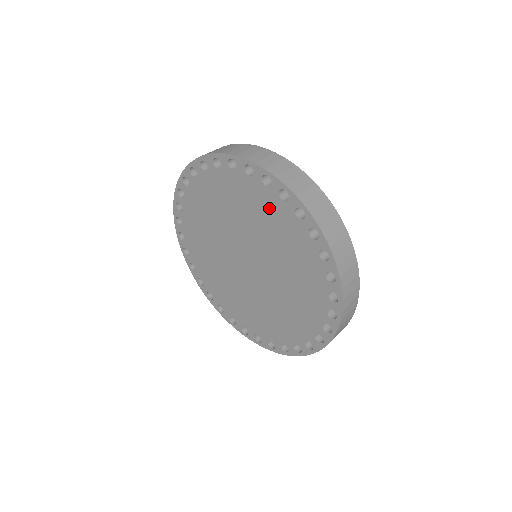
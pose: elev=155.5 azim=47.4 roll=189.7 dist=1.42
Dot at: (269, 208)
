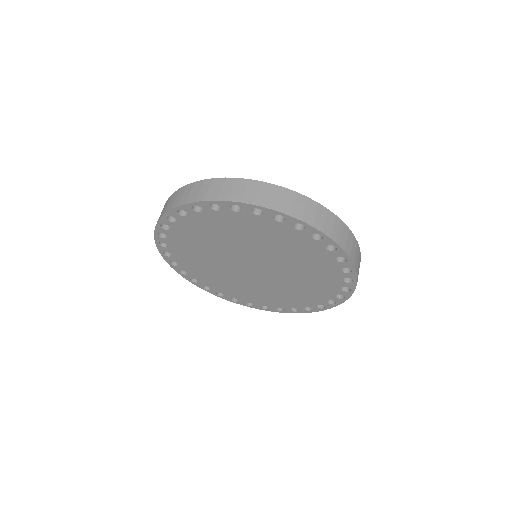
Dot at: (266, 229)
